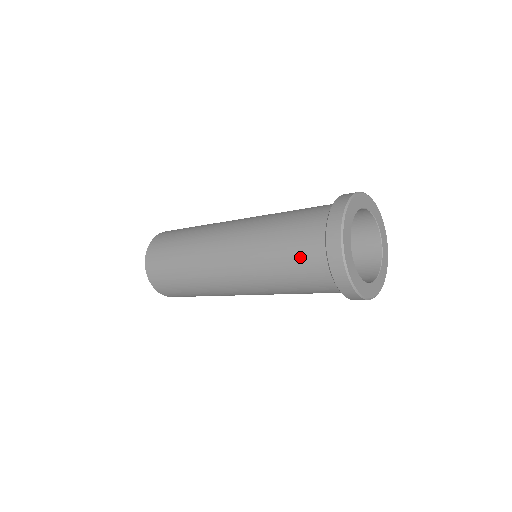
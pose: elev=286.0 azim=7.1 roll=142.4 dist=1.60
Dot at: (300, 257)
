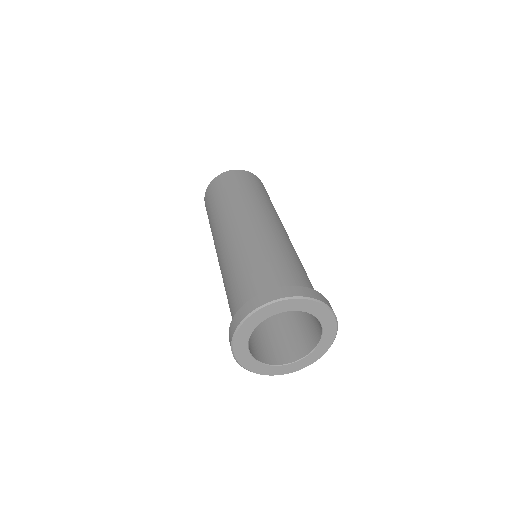
Dot at: occluded
